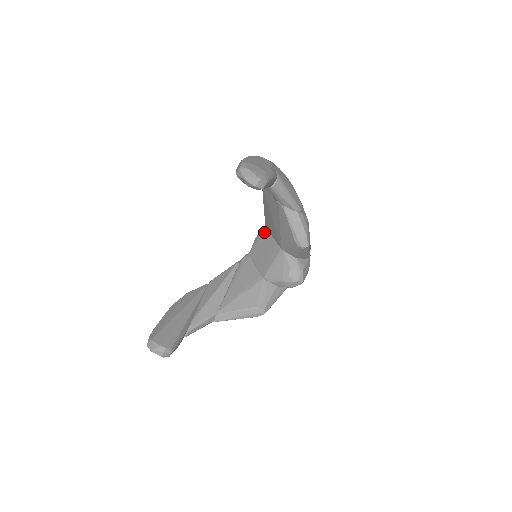
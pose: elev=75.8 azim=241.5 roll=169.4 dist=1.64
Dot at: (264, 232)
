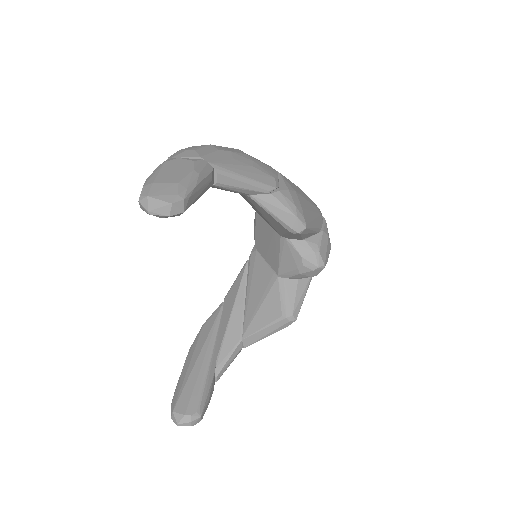
Dot at: (258, 217)
